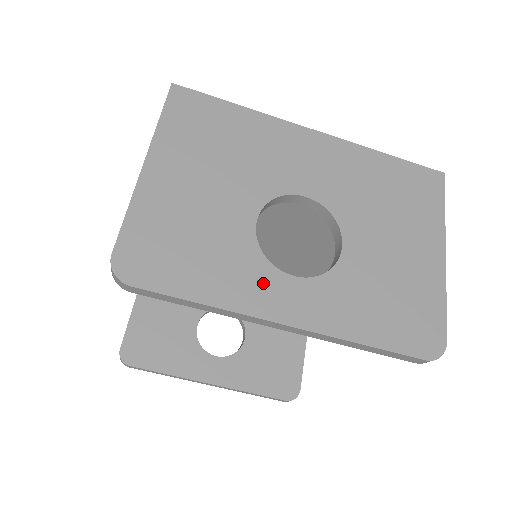
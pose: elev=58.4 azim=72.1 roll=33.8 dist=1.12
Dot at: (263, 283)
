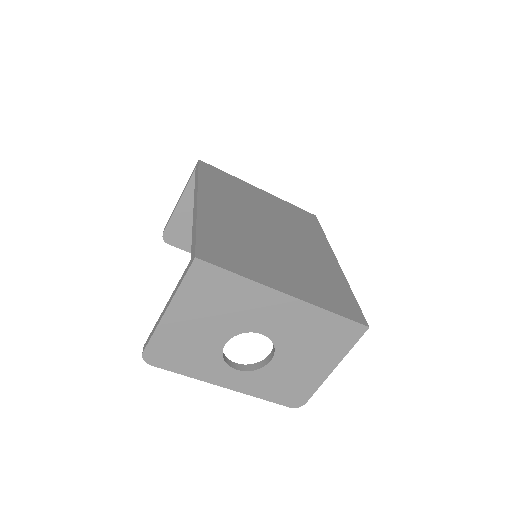
Dot at: (219, 371)
